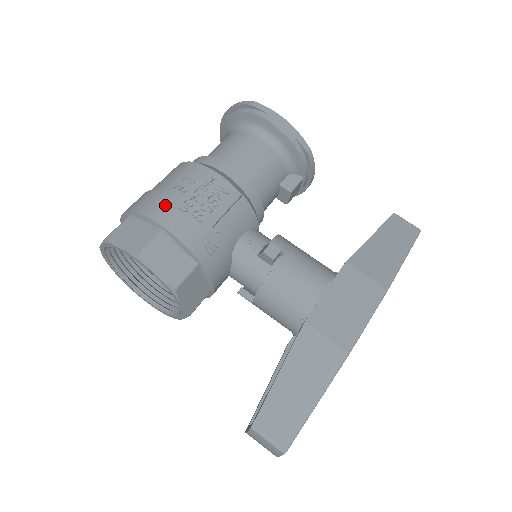
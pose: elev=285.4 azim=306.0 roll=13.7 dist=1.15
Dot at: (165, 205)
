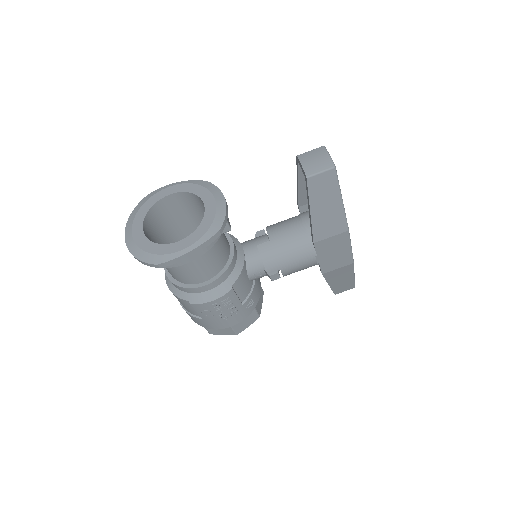
Dot at: (216, 324)
